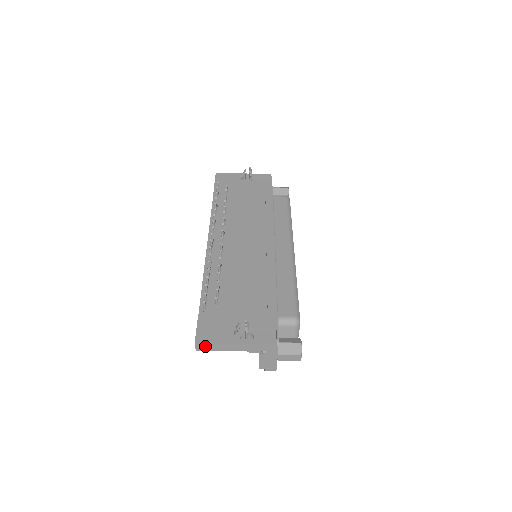
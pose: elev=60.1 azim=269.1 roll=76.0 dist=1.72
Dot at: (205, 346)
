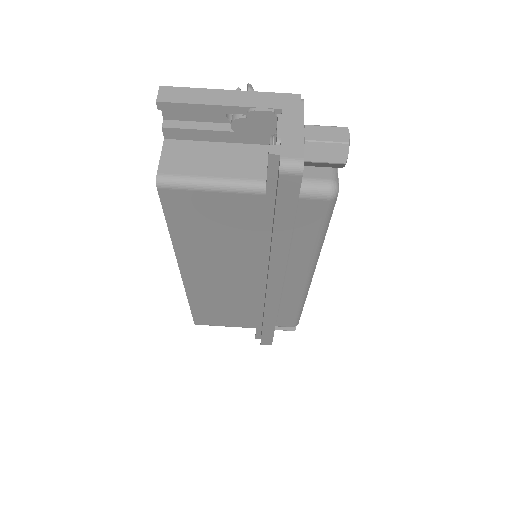
Dot at: (175, 94)
